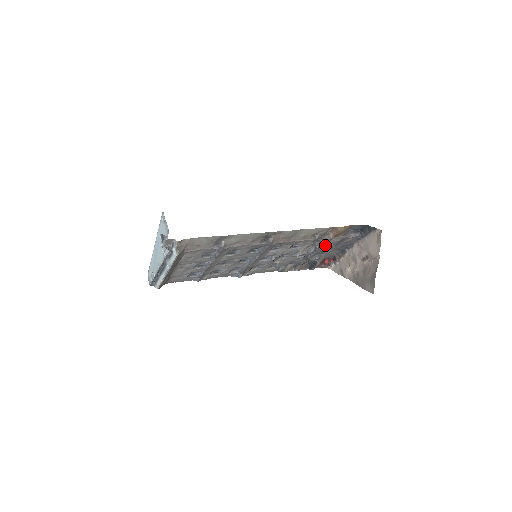
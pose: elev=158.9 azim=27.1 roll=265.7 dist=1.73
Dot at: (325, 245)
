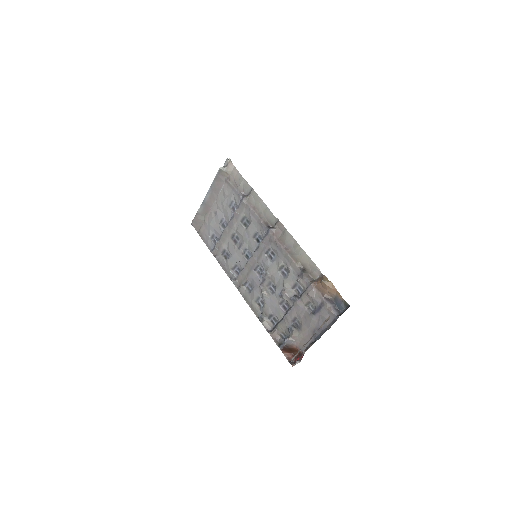
Dot at: (305, 299)
